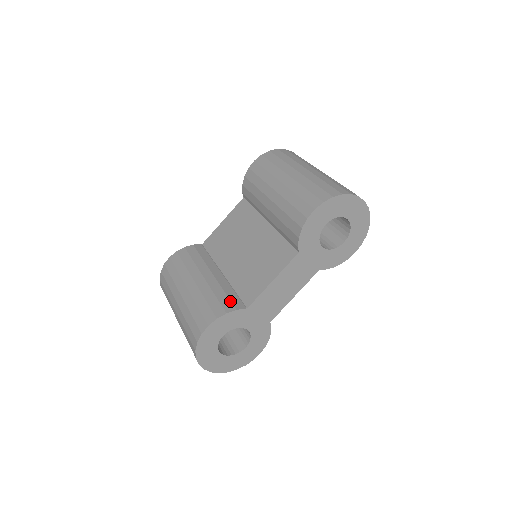
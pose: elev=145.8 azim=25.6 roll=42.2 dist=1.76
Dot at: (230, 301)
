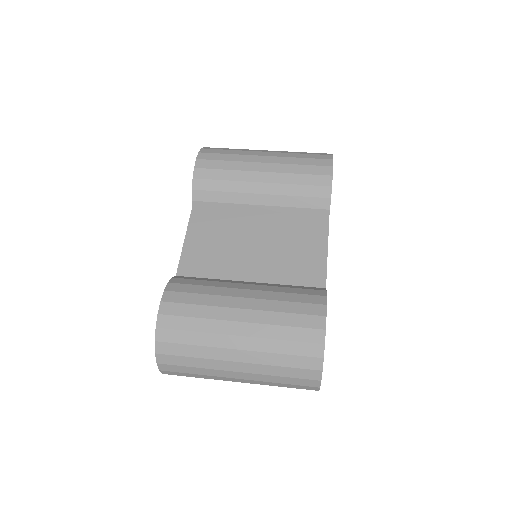
Dot at: (309, 289)
